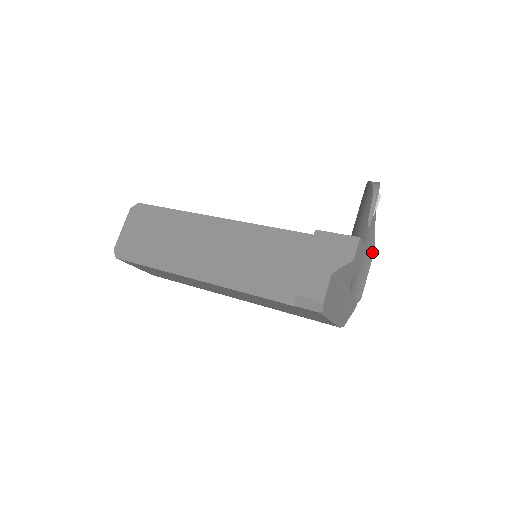
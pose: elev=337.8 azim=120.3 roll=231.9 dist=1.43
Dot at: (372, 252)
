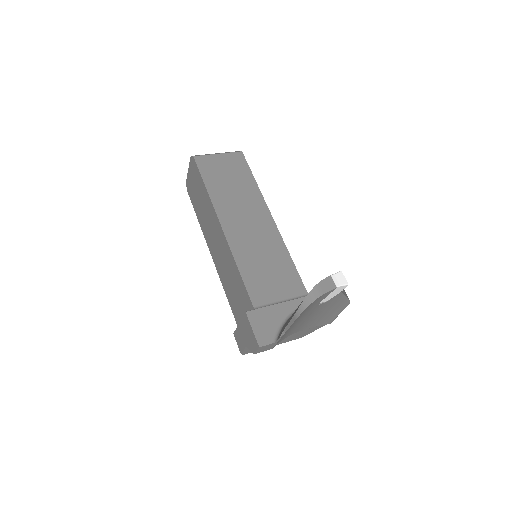
Dot at: (345, 305)
